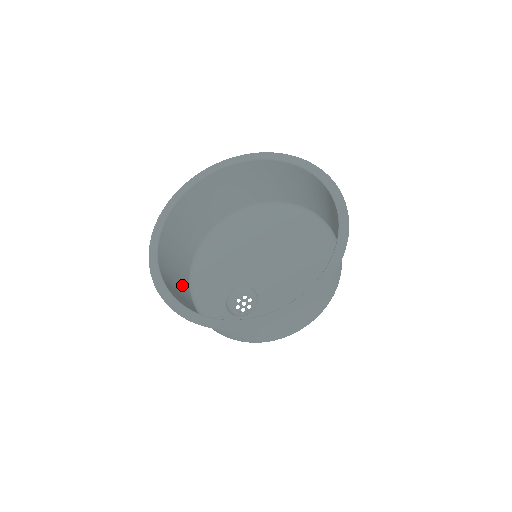
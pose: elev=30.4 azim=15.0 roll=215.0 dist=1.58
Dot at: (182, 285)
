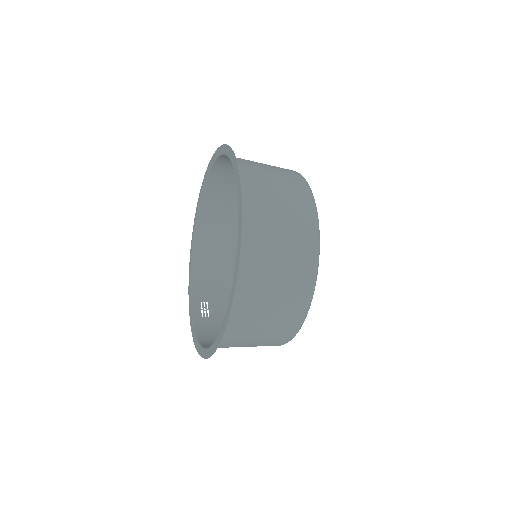
Dot at: occluded
